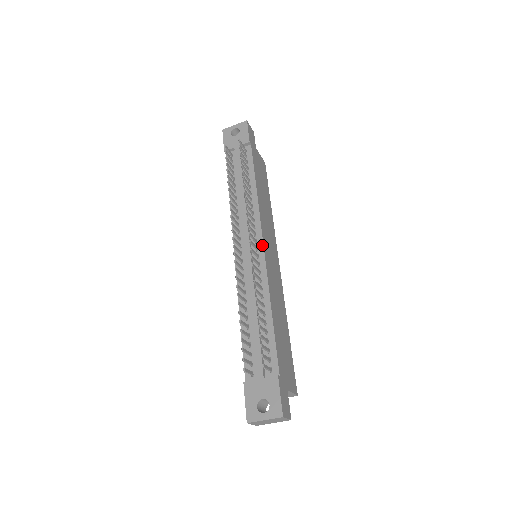
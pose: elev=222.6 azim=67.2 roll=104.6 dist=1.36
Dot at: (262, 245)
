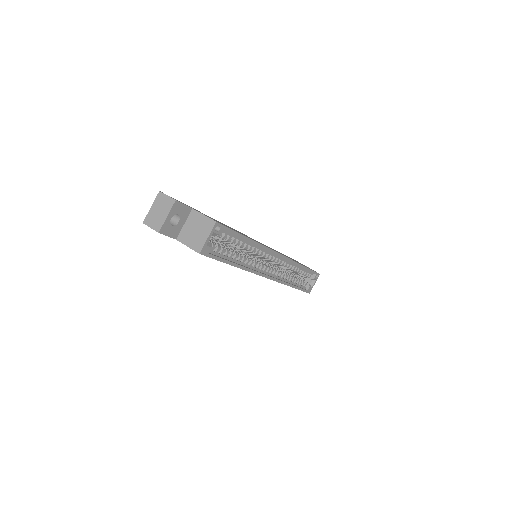
Dot at: occluded
